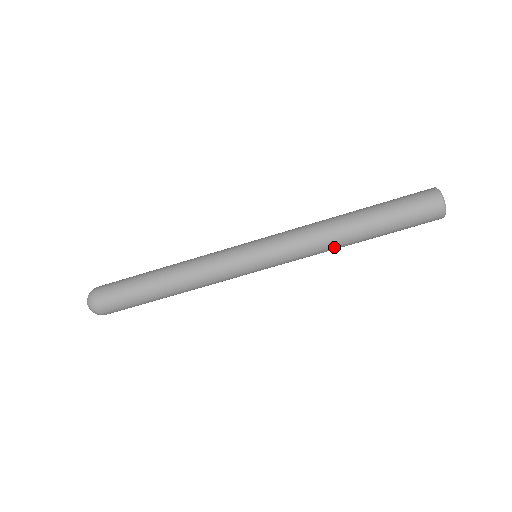
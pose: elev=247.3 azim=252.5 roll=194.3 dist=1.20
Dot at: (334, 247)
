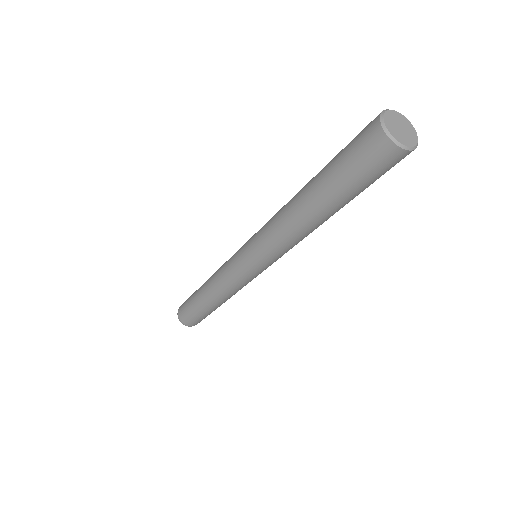
Dot at: occluded
